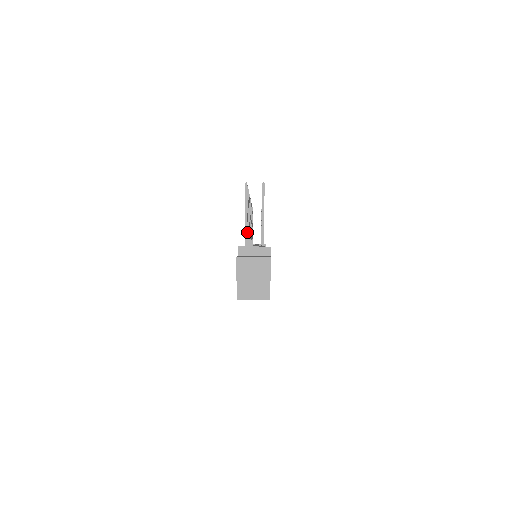
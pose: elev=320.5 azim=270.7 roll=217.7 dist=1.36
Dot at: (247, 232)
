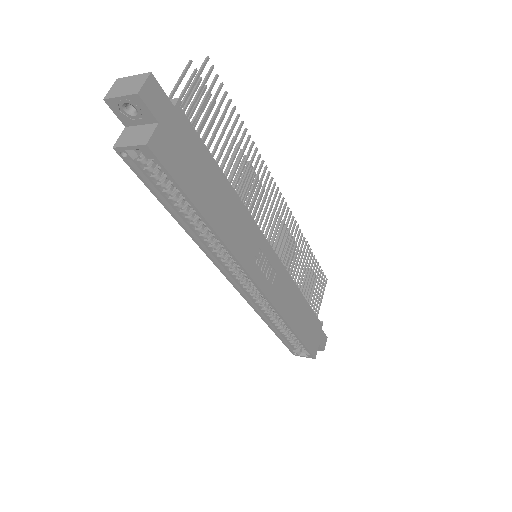
Dot at: occluded
